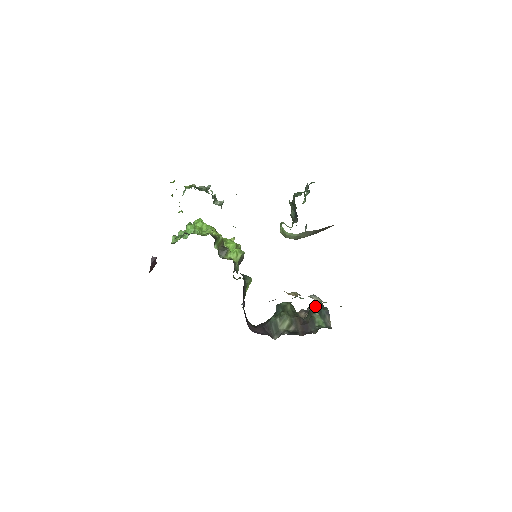
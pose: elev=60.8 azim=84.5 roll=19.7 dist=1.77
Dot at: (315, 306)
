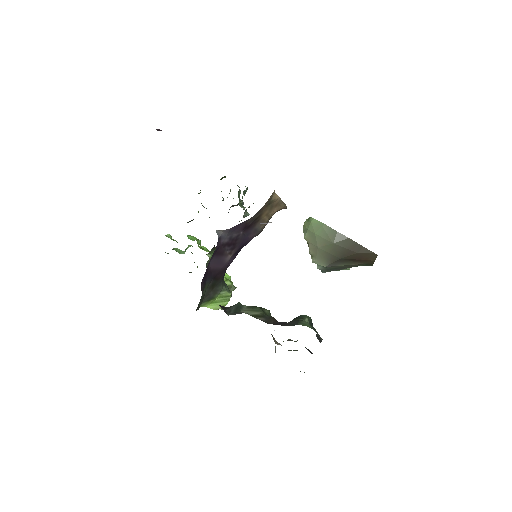
Dot at: occluded
